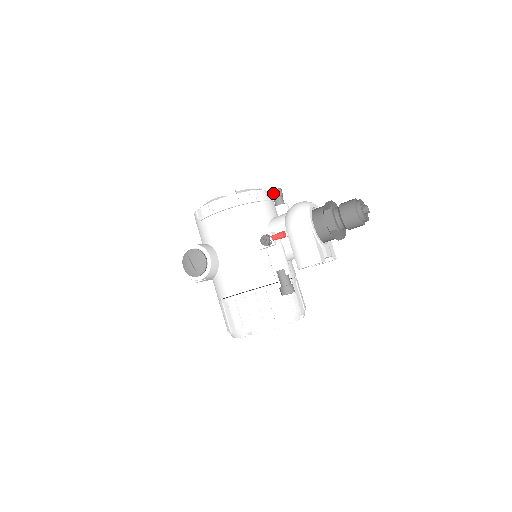
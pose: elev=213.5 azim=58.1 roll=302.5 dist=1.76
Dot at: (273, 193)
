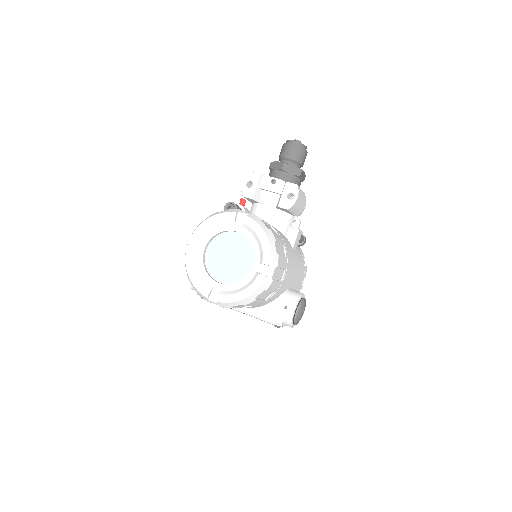
Dot at: occluded
